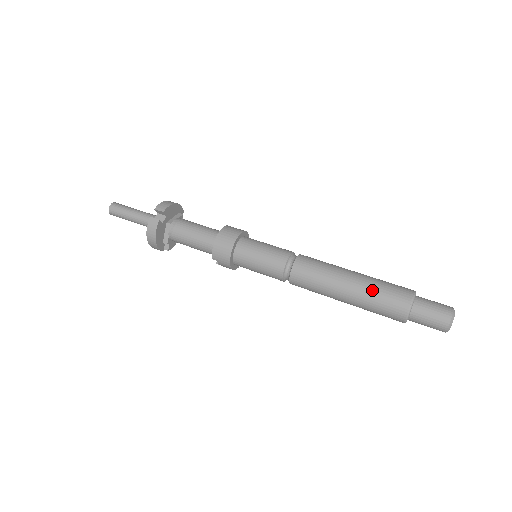
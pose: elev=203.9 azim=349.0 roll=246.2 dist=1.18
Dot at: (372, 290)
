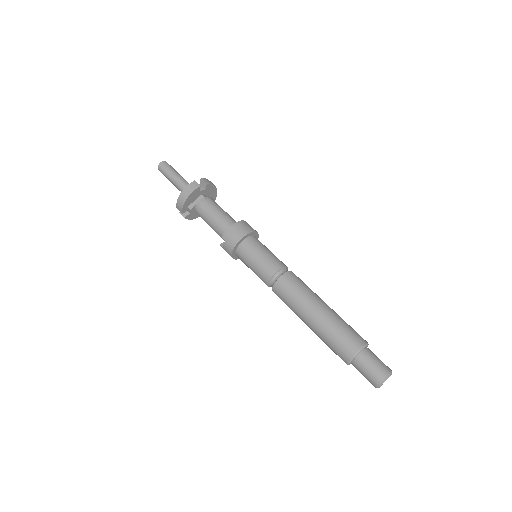
Dot at: (337, 322)
